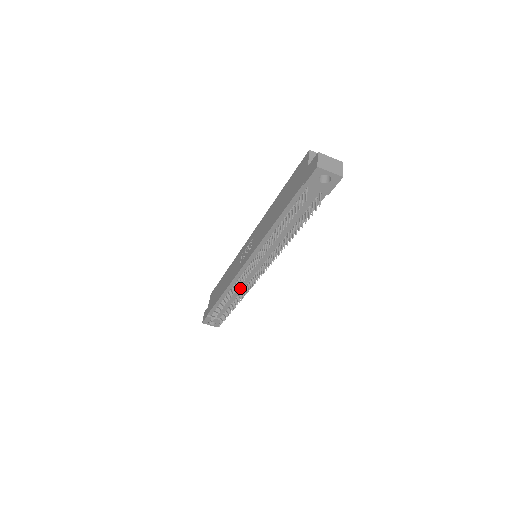
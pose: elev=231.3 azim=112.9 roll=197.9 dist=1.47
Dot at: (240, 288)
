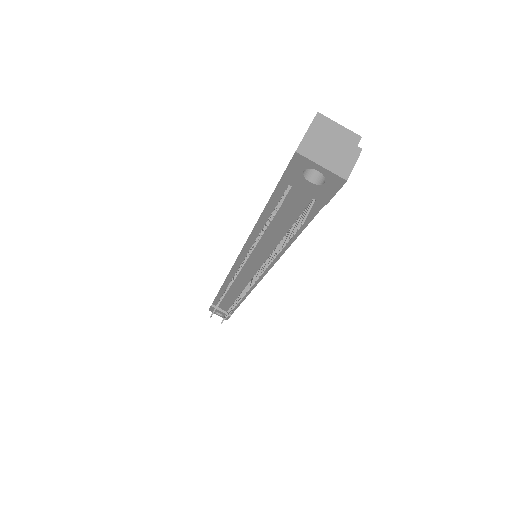
Dot at: (238, 290)
